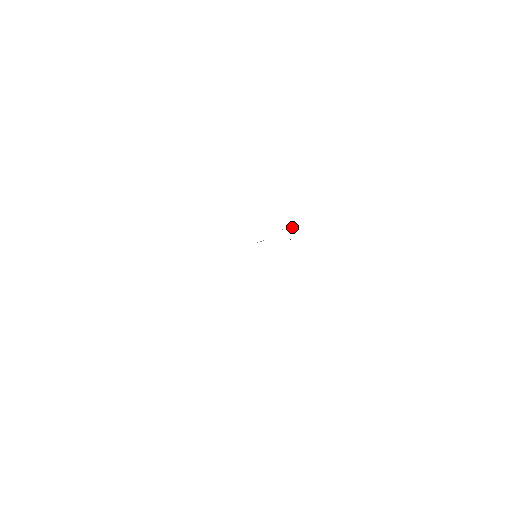
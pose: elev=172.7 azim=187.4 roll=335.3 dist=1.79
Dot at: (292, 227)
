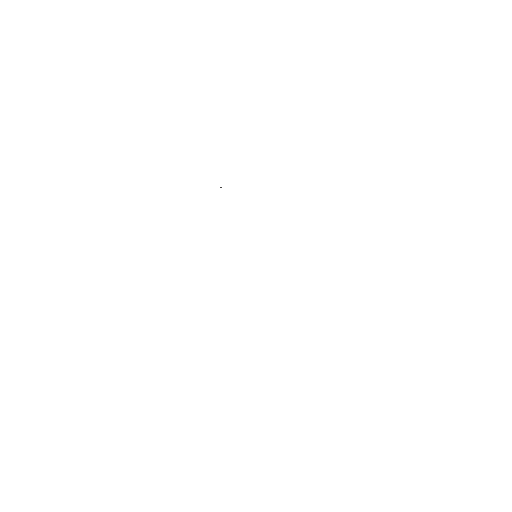
Dot at: occluded
